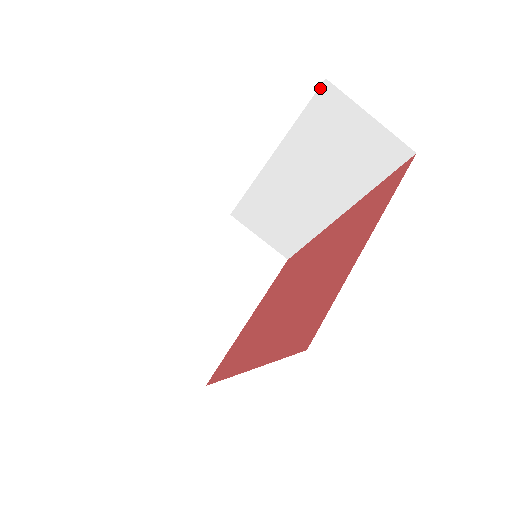
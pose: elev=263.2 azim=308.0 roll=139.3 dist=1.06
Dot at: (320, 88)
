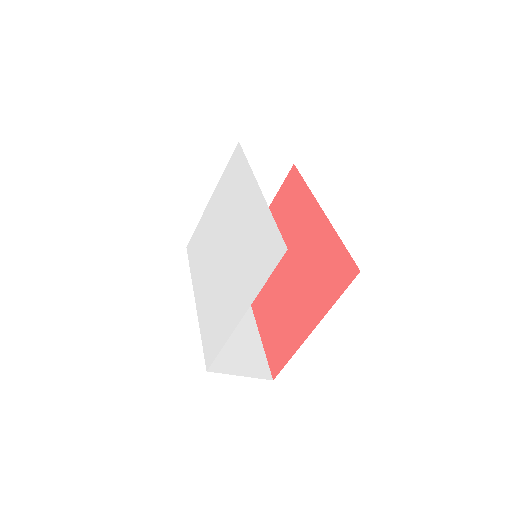
Dot at: occluded
